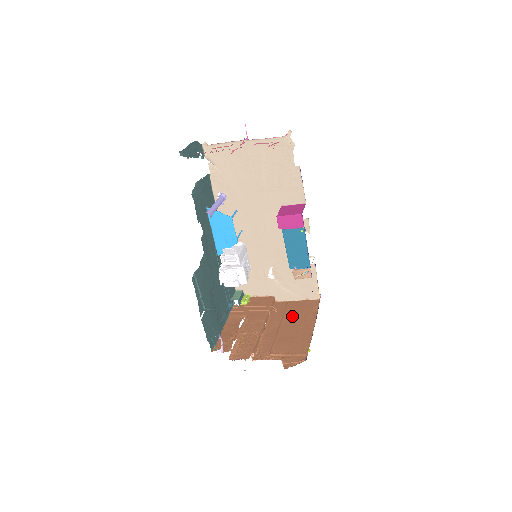
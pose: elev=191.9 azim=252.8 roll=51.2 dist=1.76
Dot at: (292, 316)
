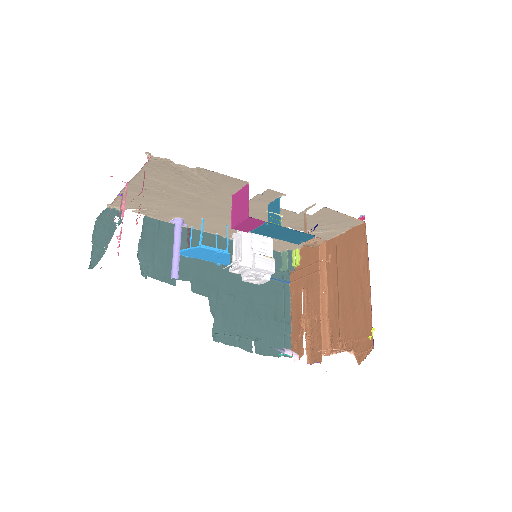
Dot at: (345, 267)
